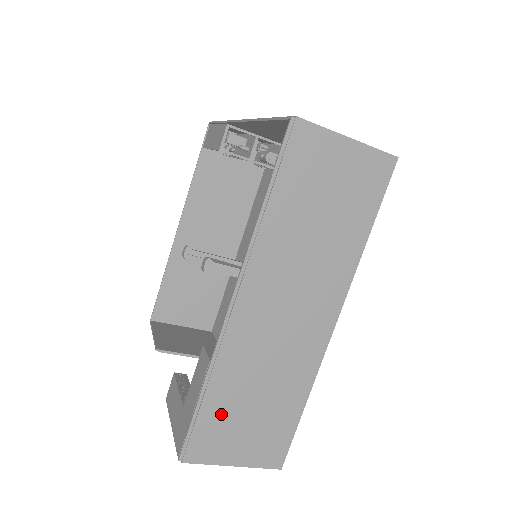
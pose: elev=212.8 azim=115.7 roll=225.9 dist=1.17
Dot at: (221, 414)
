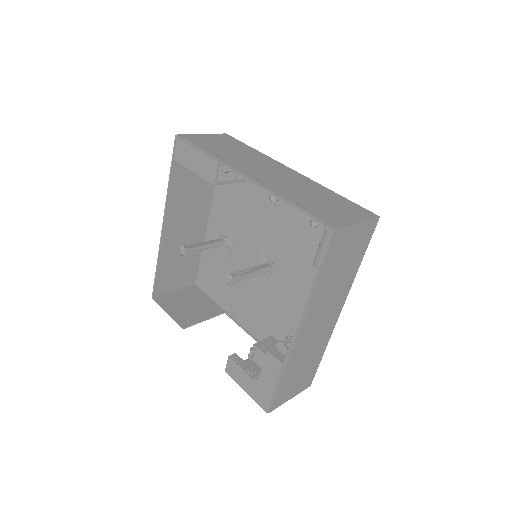
Dot at: (287, 383)
